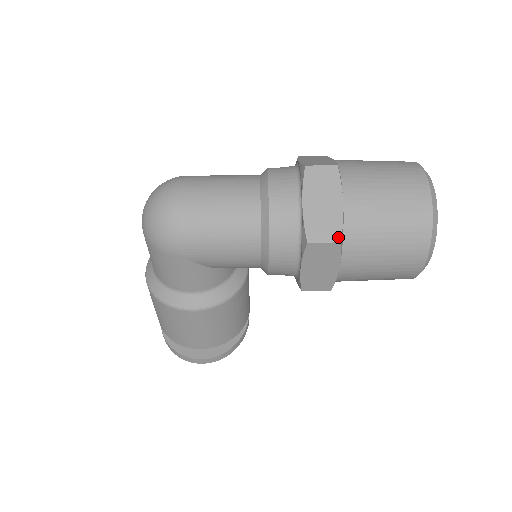
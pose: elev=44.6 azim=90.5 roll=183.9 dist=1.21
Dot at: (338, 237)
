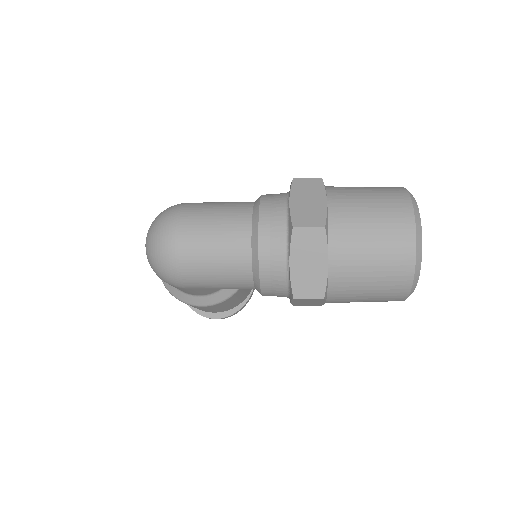
Dot at: (322, 294)
